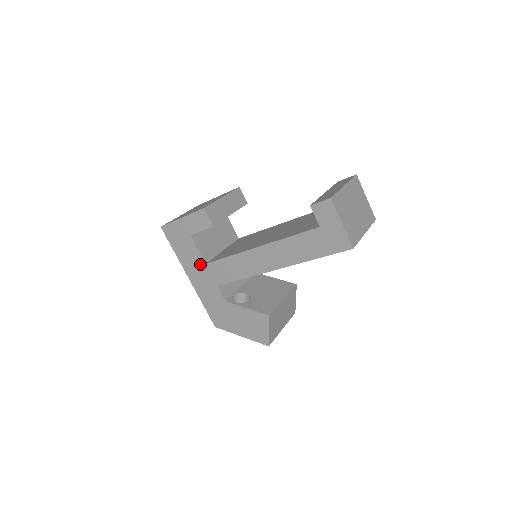
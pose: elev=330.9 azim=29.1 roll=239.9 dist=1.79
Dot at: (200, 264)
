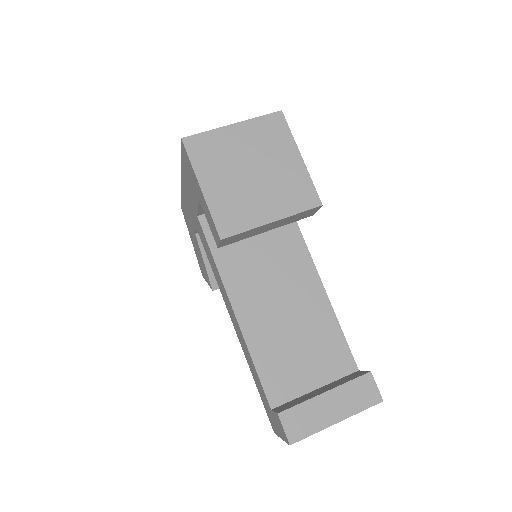
Dot at: (194, 206)
